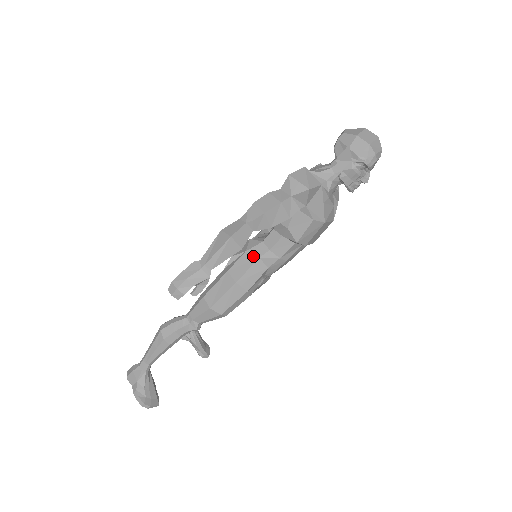
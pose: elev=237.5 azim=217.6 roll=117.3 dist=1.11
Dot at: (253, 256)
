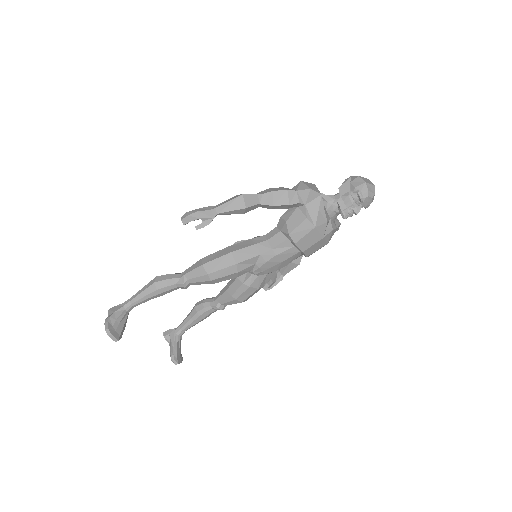
Dot at: (253, 242)
